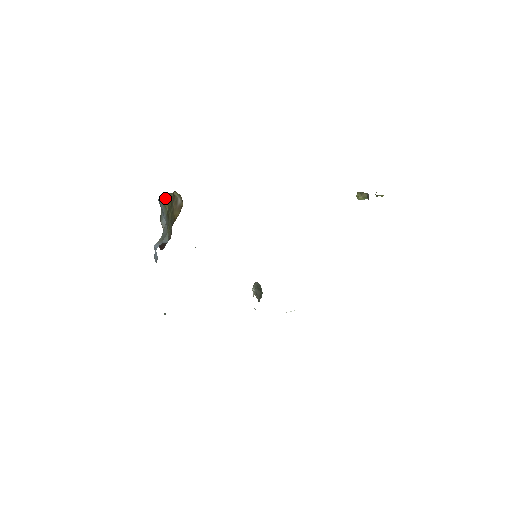
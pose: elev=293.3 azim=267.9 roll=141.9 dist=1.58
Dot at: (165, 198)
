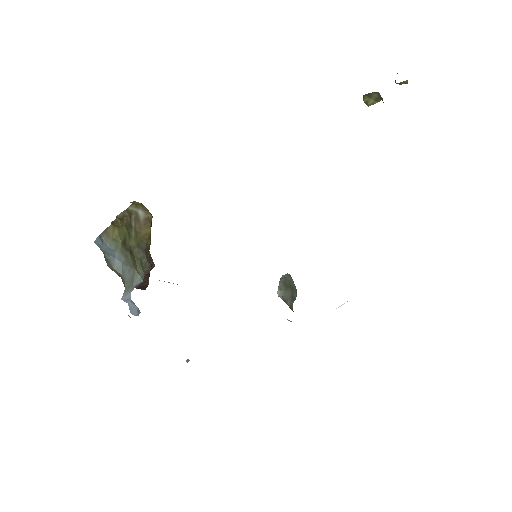
Dot at: (110, 229)
